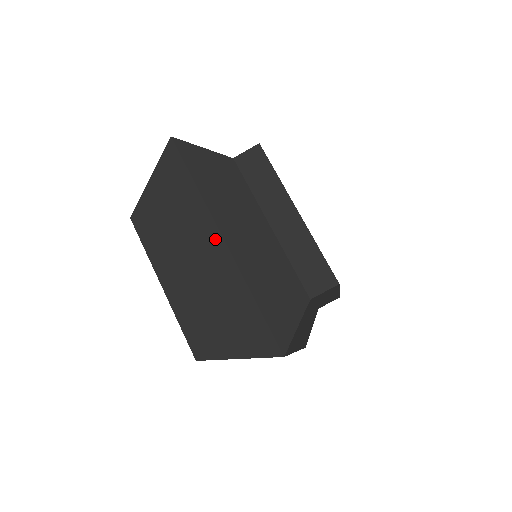
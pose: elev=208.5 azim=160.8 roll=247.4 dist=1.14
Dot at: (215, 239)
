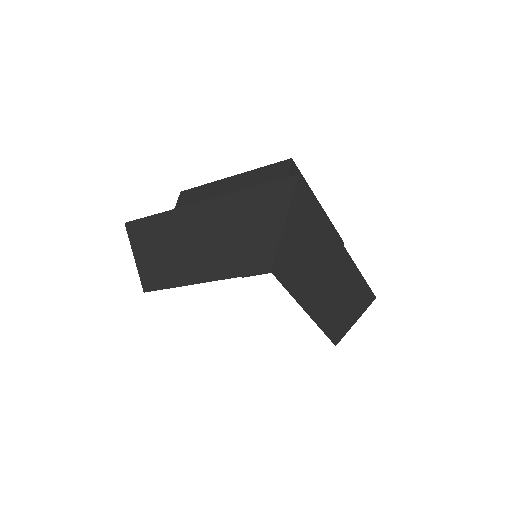
Dot at: (339, 249)
